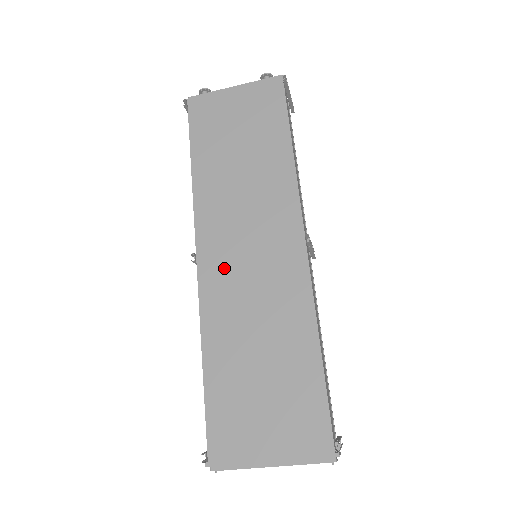
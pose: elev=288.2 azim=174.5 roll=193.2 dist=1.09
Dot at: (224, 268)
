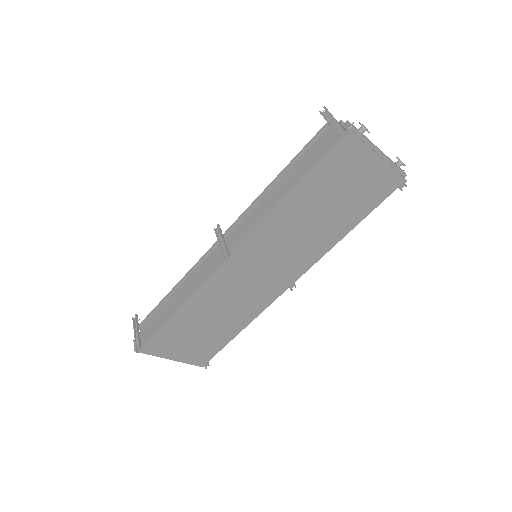
Dot at: (238, 273)
